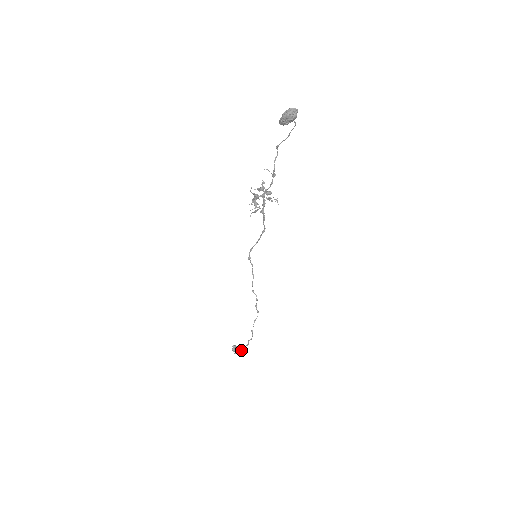
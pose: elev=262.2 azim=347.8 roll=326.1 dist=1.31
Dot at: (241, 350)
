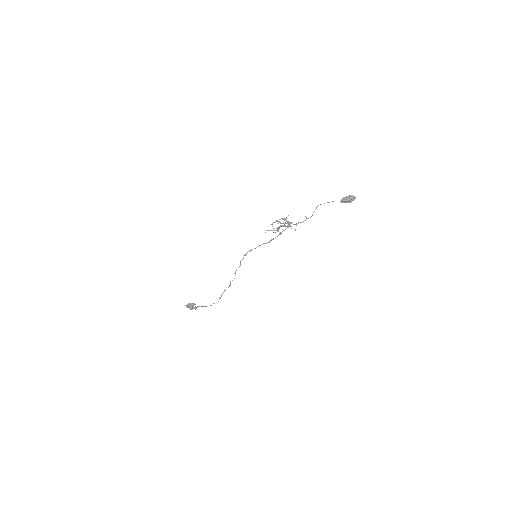
Dot at: occluded
